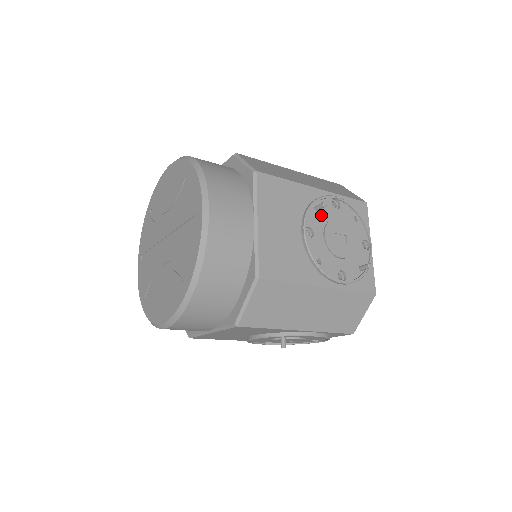
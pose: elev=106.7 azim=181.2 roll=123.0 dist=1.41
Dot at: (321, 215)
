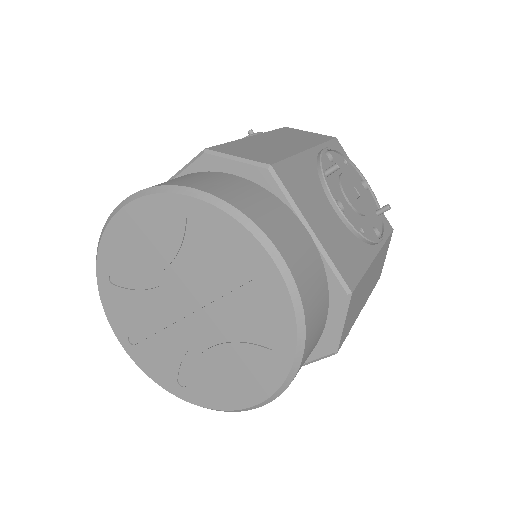
Dot at: (332, 178)
